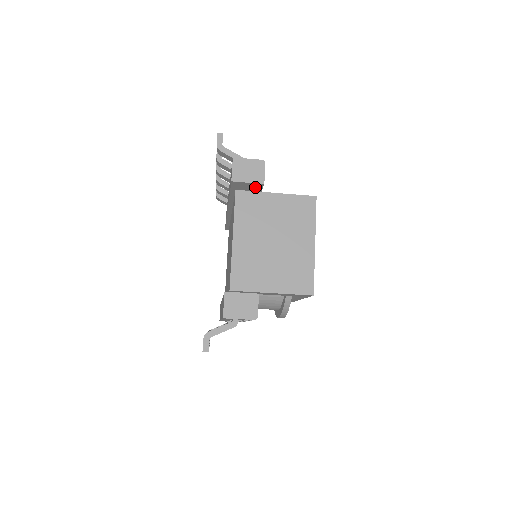
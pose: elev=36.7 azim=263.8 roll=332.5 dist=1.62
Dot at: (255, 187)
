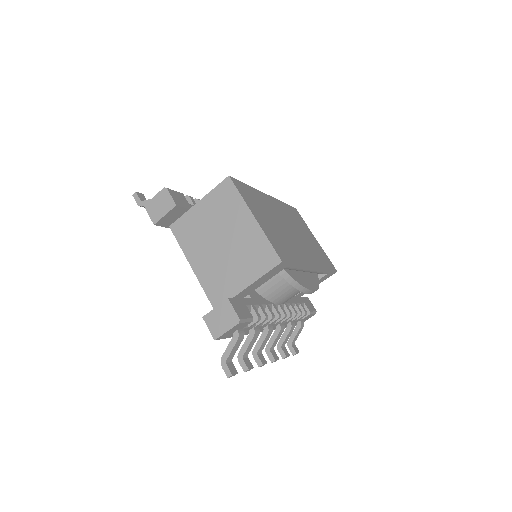
Dot at: (178, 212)
